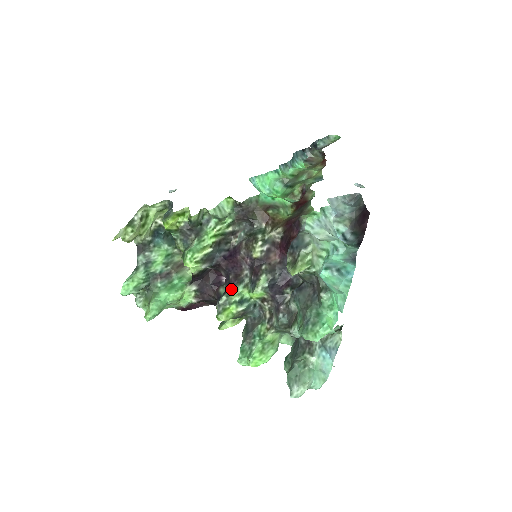
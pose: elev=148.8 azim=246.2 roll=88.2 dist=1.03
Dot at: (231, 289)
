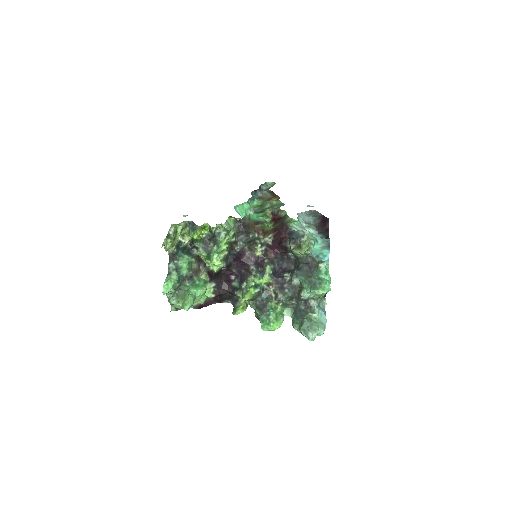
Dot at: (247, 278)
